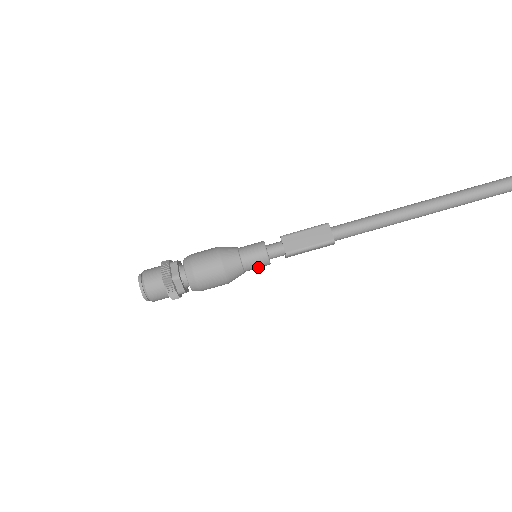
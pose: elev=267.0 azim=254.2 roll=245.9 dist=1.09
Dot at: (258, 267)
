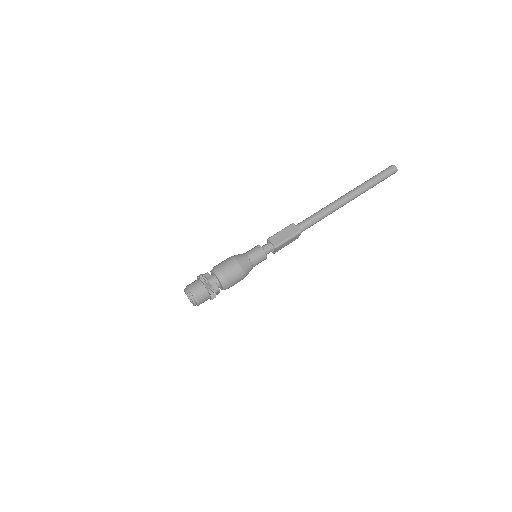
Dot at: (260, 261)
